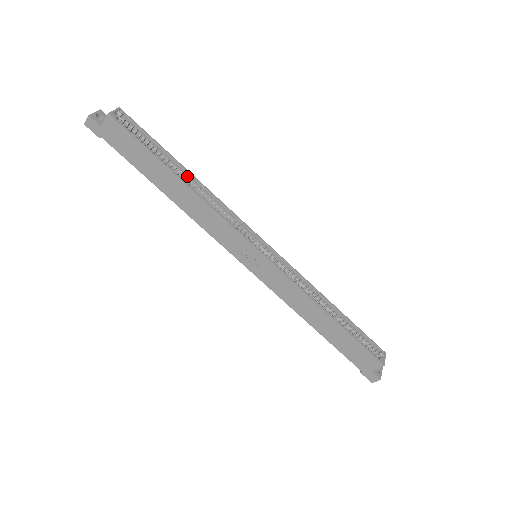
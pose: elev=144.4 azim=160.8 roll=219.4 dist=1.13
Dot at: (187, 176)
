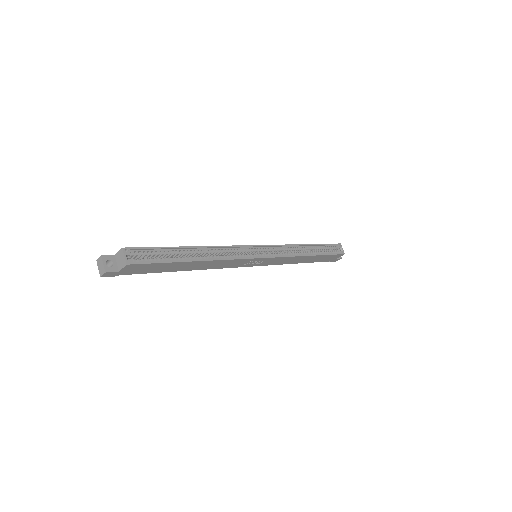
Dot at: (195, 250)
